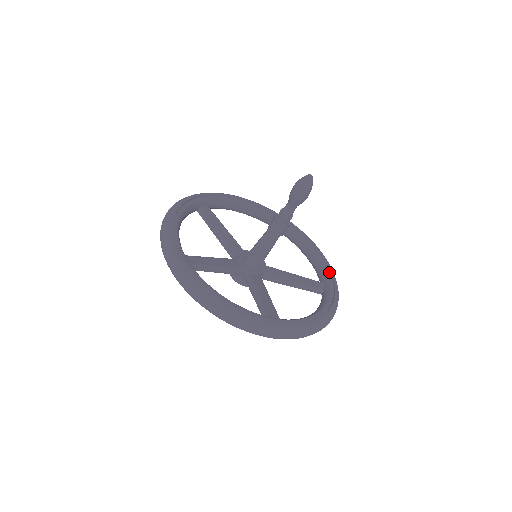
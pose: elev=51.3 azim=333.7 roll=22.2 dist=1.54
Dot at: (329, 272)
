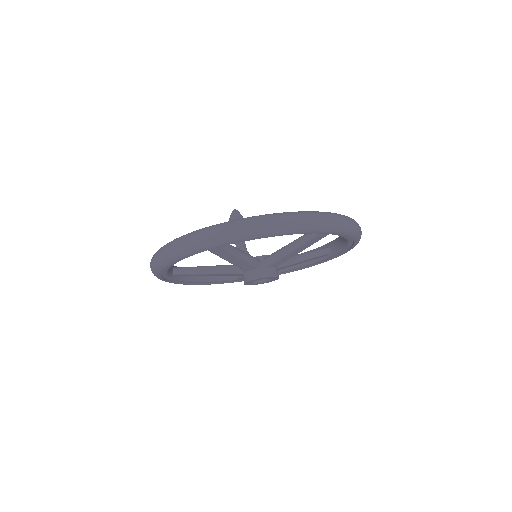
Dot at: occluded
